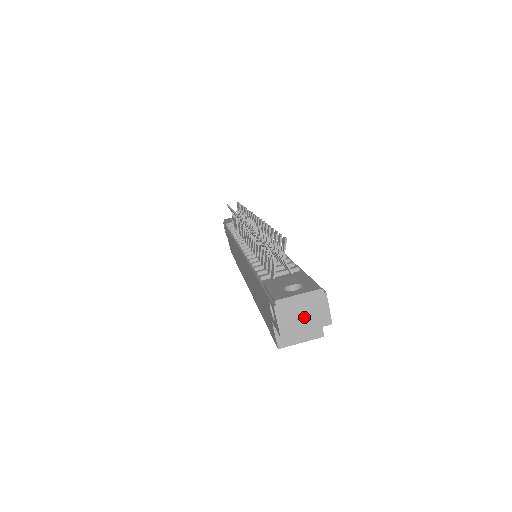
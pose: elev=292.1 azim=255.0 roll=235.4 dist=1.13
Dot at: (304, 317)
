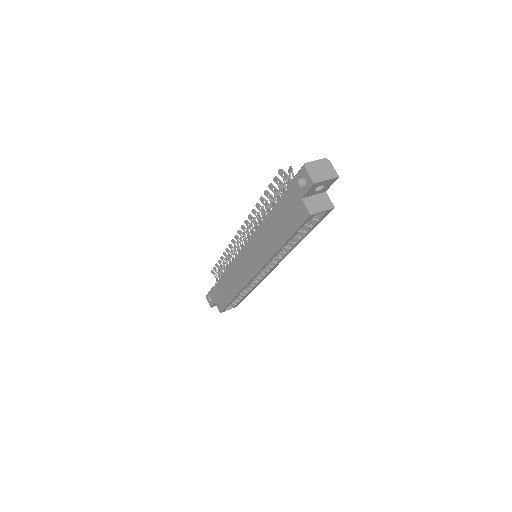
Dot at: (323, 172)
